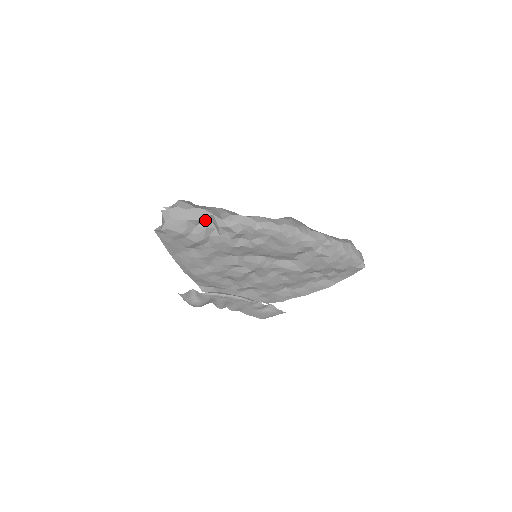
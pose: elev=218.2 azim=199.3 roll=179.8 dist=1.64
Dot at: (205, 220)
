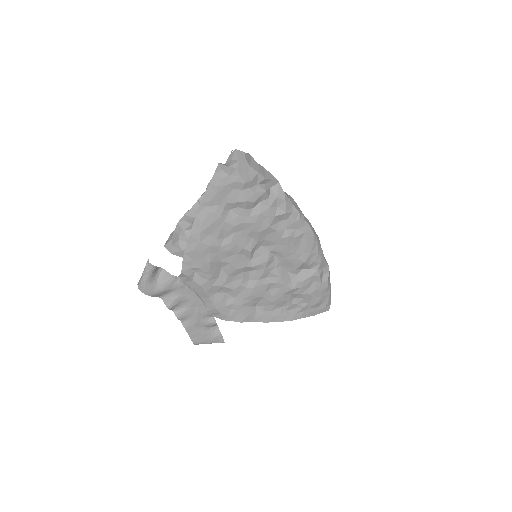
Dot at: (266, 184)
